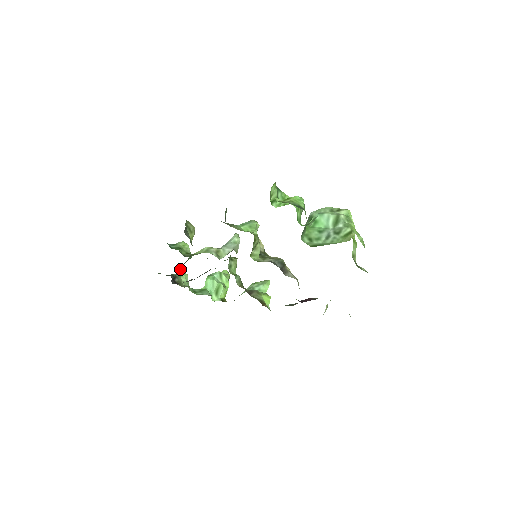
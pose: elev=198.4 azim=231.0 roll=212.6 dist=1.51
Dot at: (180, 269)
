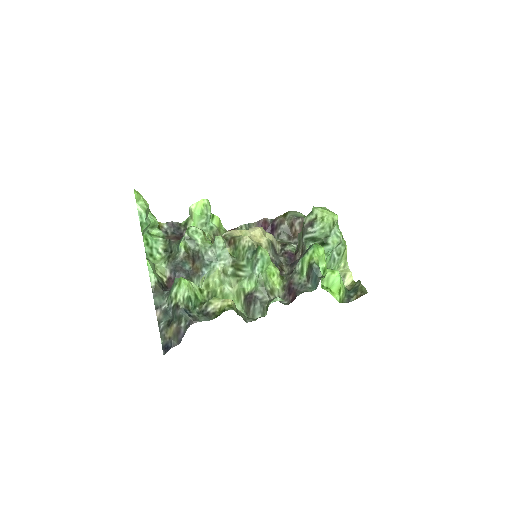
Dot at: occluded
